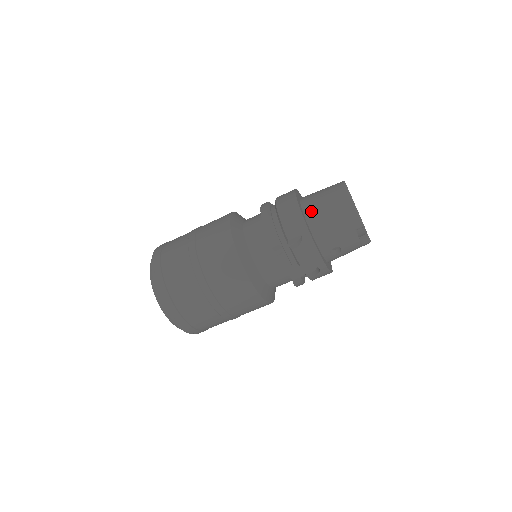
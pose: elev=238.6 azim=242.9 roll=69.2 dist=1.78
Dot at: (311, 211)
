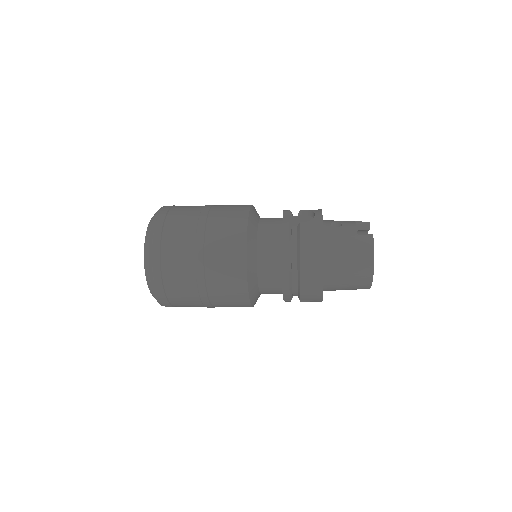
Dot at: (331, 280)
